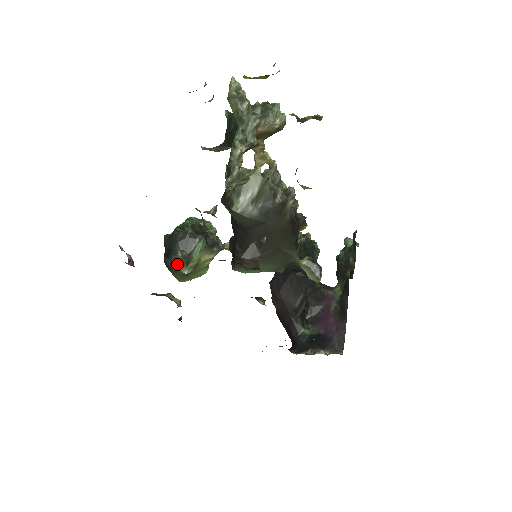
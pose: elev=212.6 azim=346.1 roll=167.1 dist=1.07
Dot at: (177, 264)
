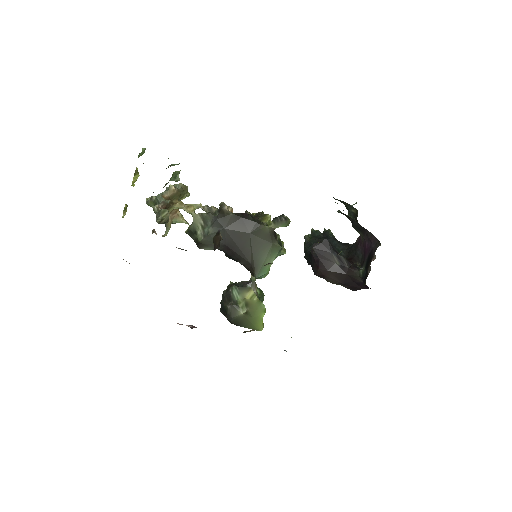
Dot at: (233, 313)
